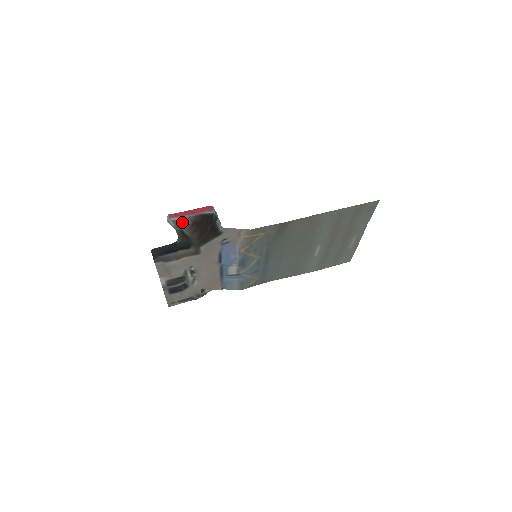
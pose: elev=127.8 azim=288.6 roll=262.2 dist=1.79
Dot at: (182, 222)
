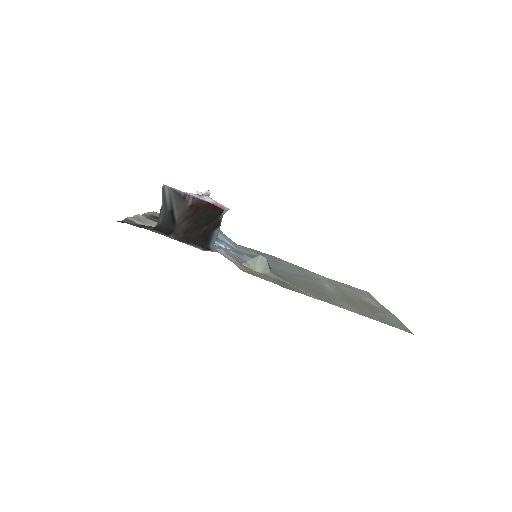
Dot at: (181, 196)
